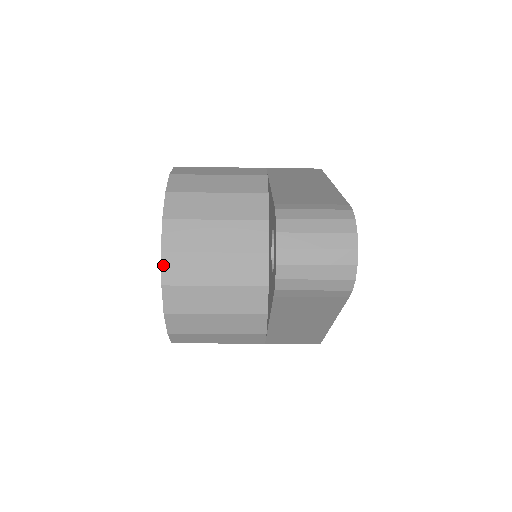
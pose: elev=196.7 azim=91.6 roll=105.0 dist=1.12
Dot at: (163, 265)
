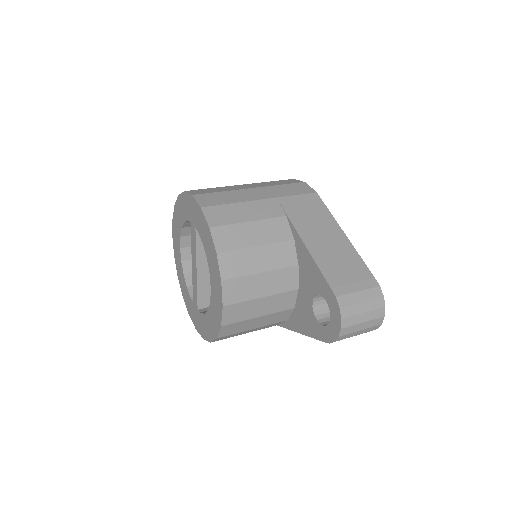
Dot at: (224, 314)
